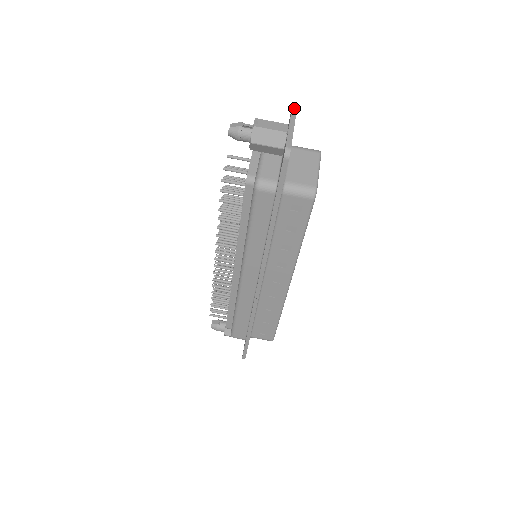
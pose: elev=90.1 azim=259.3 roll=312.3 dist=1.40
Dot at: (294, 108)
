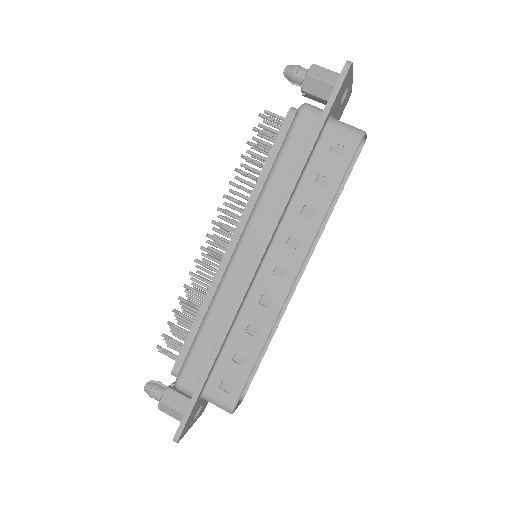
Dot at: occluded
